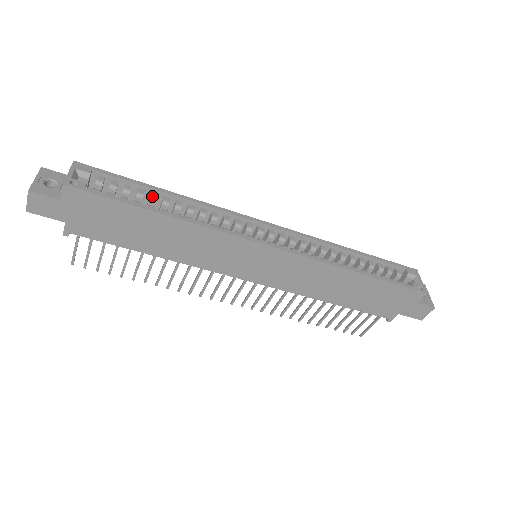
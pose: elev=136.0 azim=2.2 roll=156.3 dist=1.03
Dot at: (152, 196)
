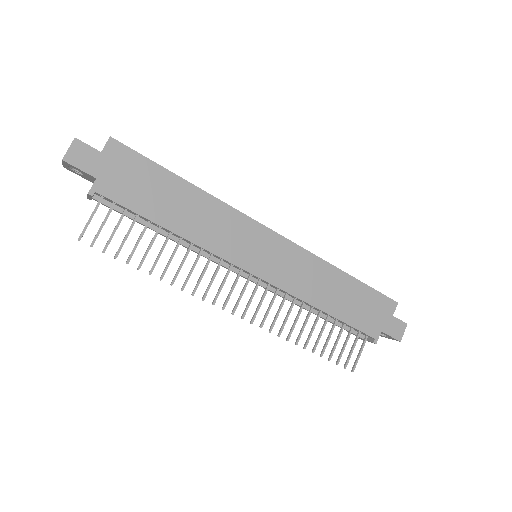
Dot at: occluded
